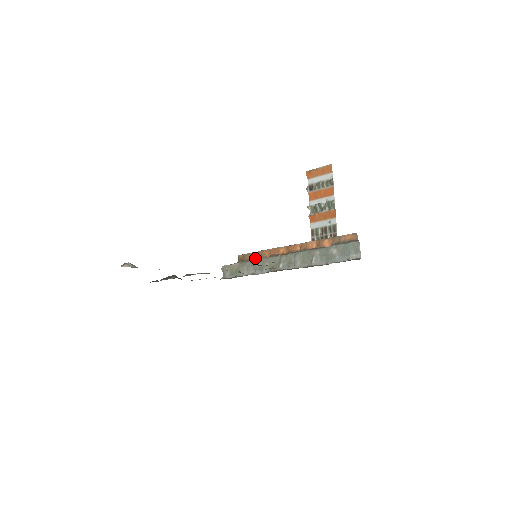
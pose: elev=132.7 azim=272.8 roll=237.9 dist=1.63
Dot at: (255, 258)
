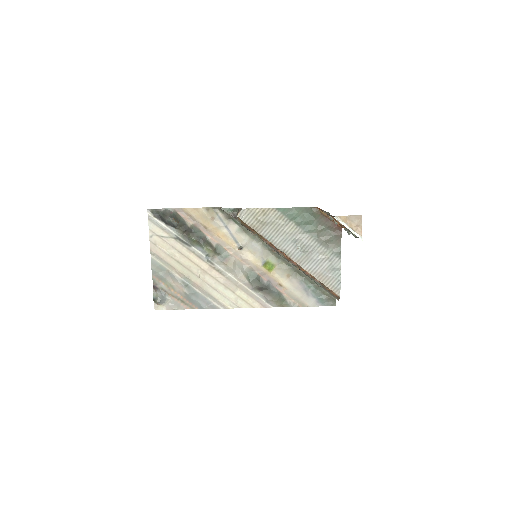
Dot at: (255, 234)
